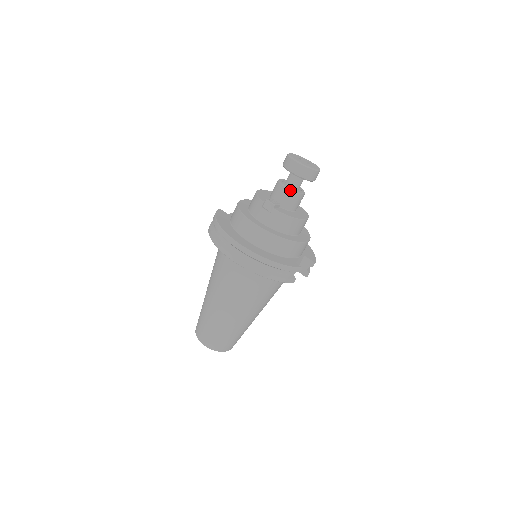
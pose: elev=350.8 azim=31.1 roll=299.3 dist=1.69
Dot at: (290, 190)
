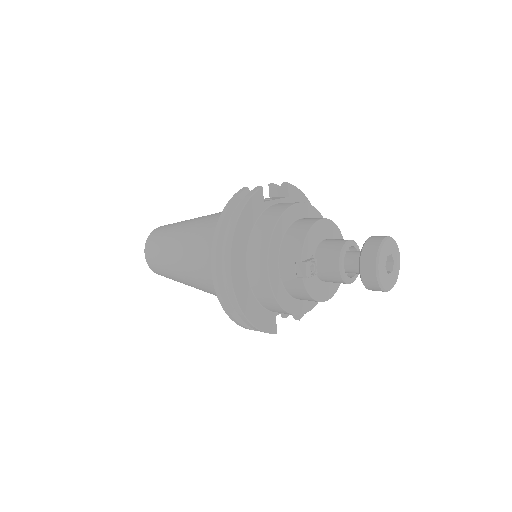
Dot at: (341, 275)
